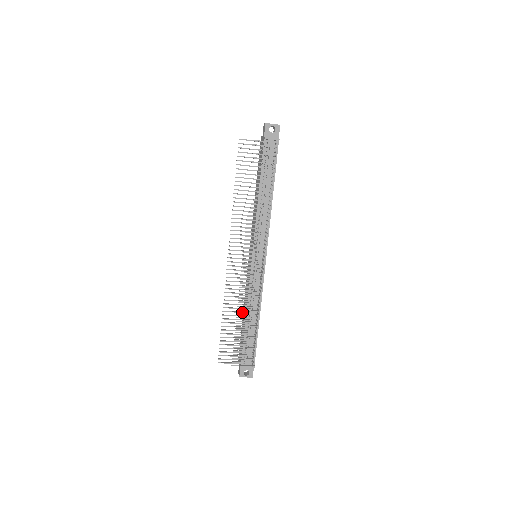
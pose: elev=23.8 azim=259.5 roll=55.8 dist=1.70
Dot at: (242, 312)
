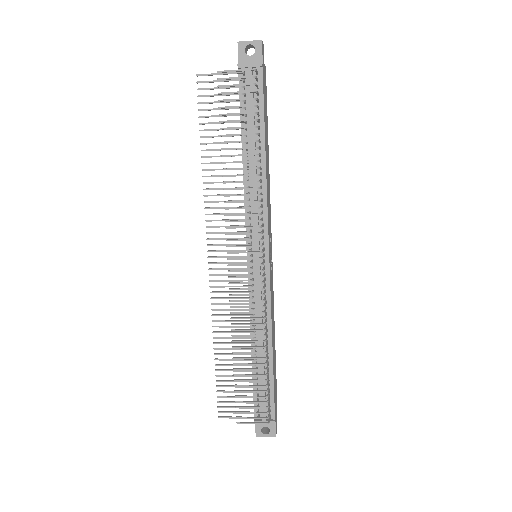
Dot at: (242, 343)
